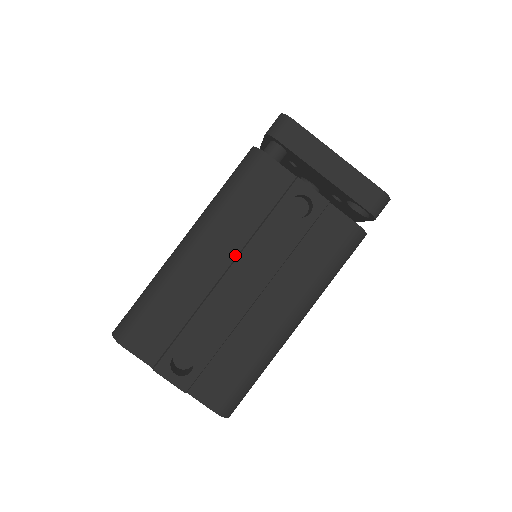
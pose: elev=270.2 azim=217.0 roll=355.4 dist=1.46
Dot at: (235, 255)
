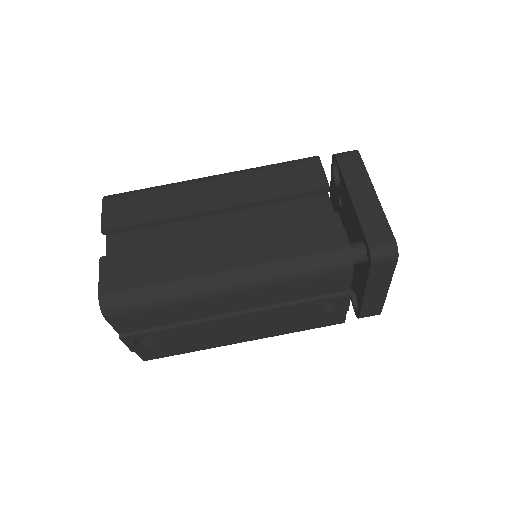
Dot at: (254, 307)
